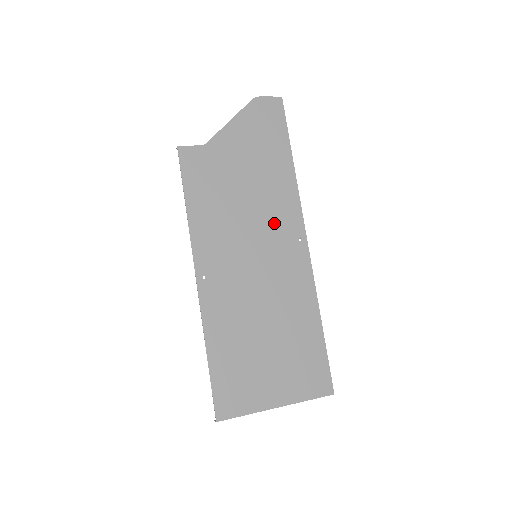
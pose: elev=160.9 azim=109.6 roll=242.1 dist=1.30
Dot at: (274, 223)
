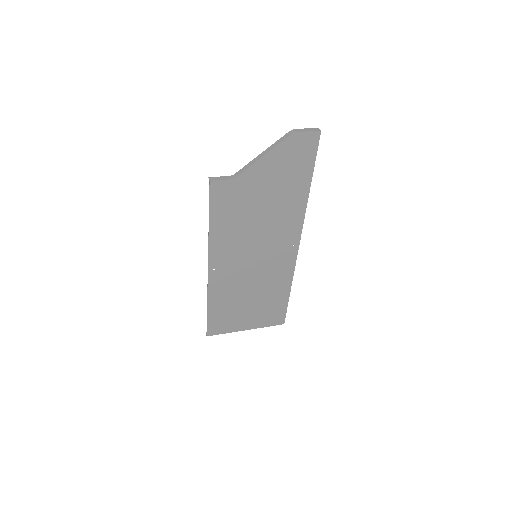
Dot at: (277, 235)
